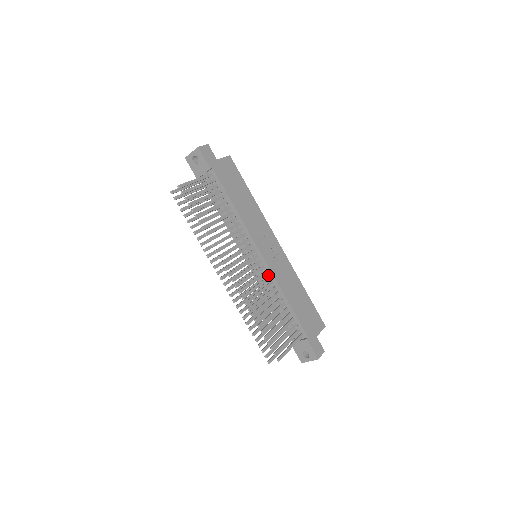
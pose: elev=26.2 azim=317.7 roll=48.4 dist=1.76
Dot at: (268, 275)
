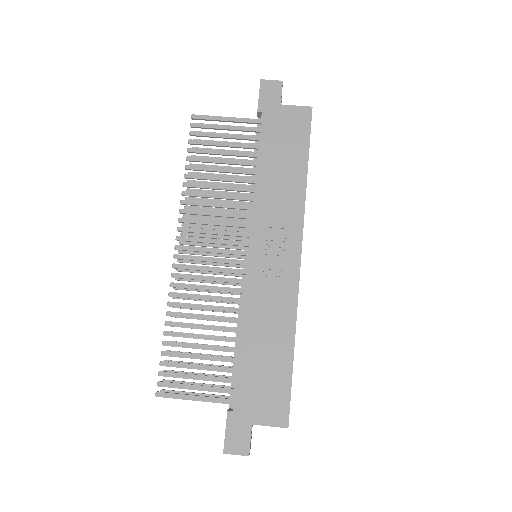
Dot at: occluded
